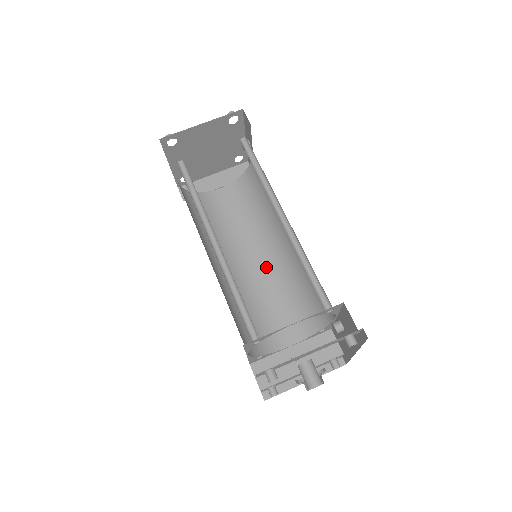
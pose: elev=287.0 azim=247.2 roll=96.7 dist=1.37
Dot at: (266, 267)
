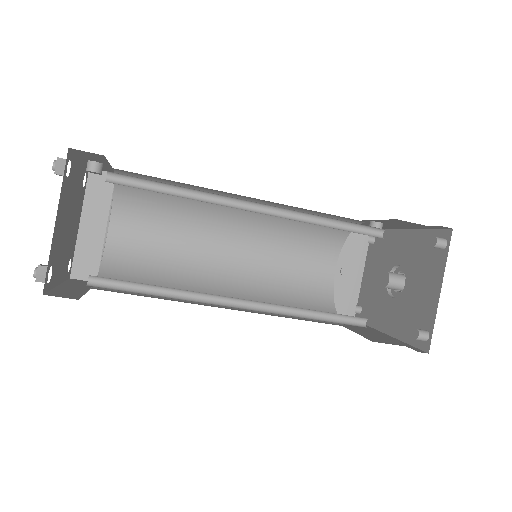
Dot at: (246, 241)
